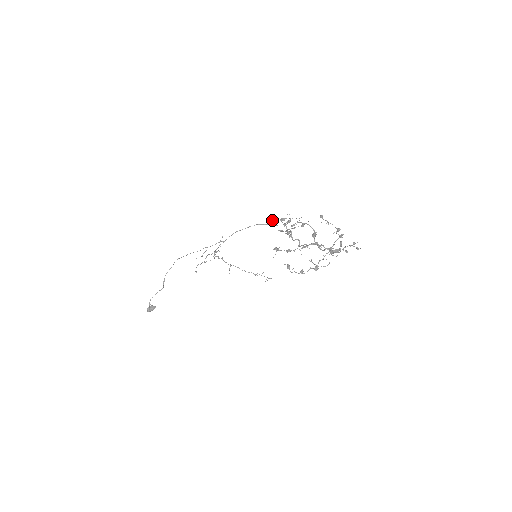
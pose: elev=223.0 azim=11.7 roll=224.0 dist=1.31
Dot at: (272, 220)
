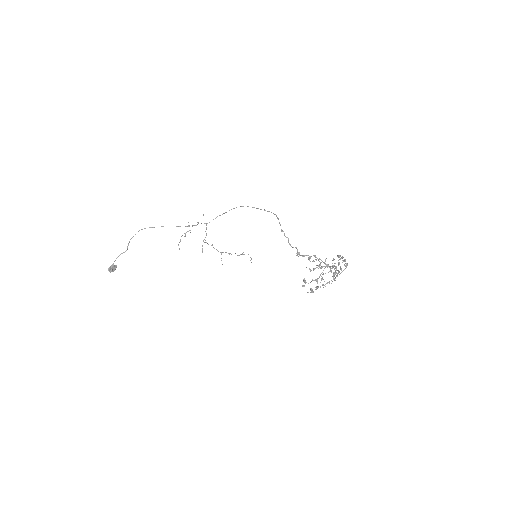
Dot at: (297, 253)
